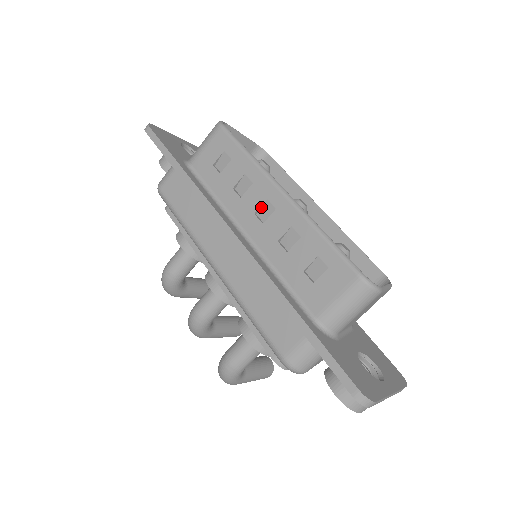
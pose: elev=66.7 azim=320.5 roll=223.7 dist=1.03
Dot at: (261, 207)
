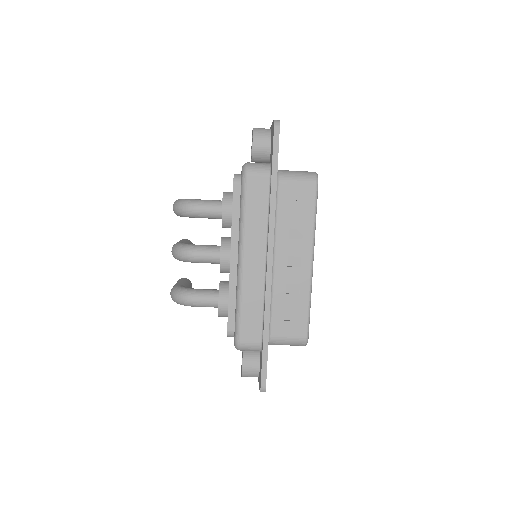
Dot at: (294, 256)
